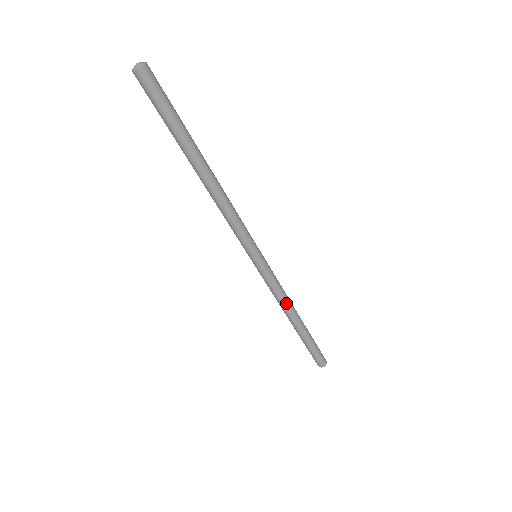
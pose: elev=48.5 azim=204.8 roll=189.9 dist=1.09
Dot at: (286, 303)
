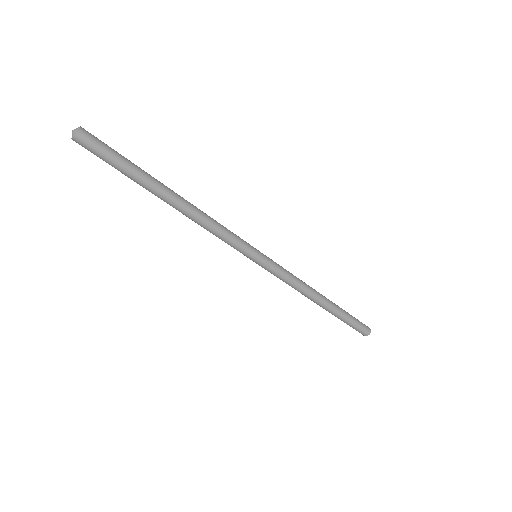
Dot at: (305, 285)
